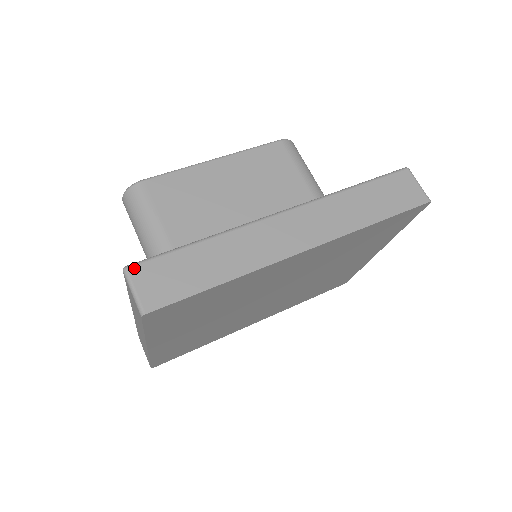
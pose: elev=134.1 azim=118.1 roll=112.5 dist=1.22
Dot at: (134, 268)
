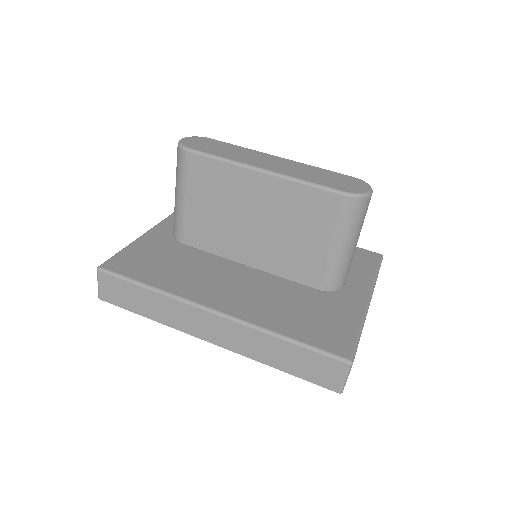
Dot at: (102, 273)
